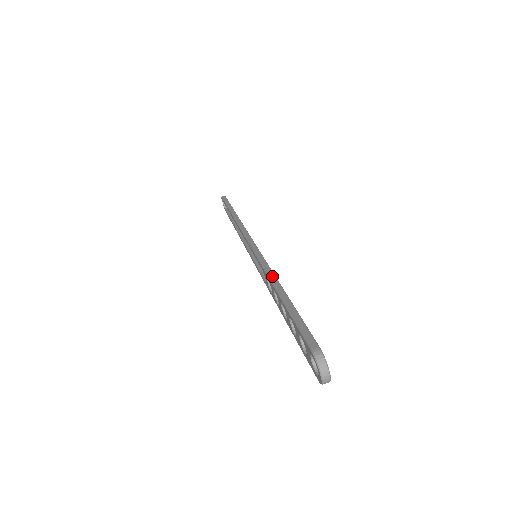
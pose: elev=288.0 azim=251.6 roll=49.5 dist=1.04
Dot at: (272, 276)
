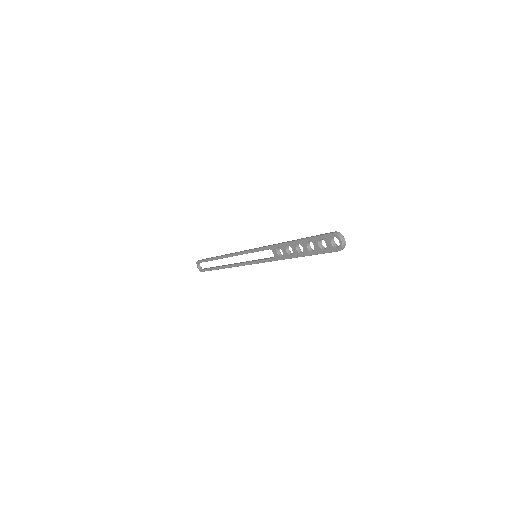
Dot at: (282, 243)
